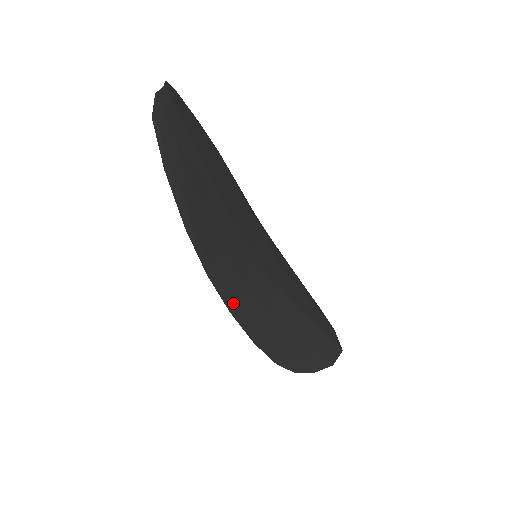
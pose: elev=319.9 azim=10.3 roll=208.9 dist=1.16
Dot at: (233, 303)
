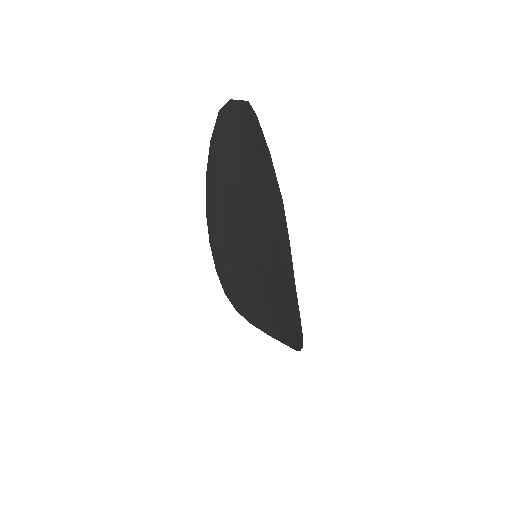
Dot at: (290, 275)
